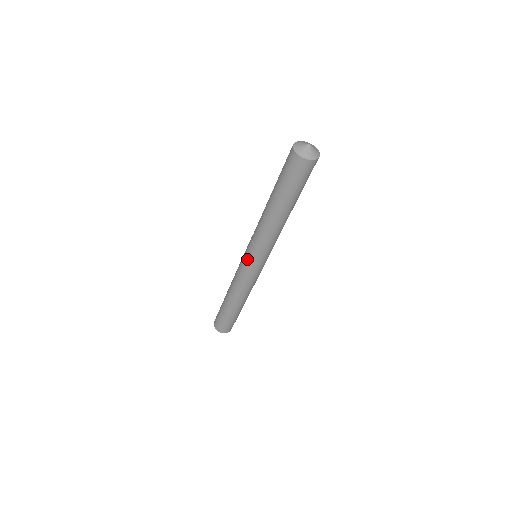
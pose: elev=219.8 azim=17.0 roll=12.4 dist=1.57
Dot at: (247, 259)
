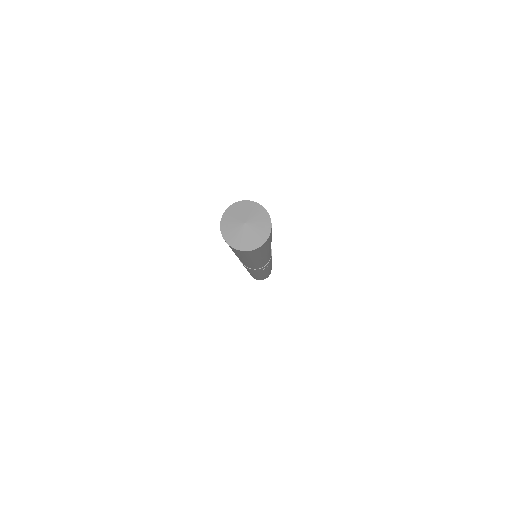
Dot at: occluded
